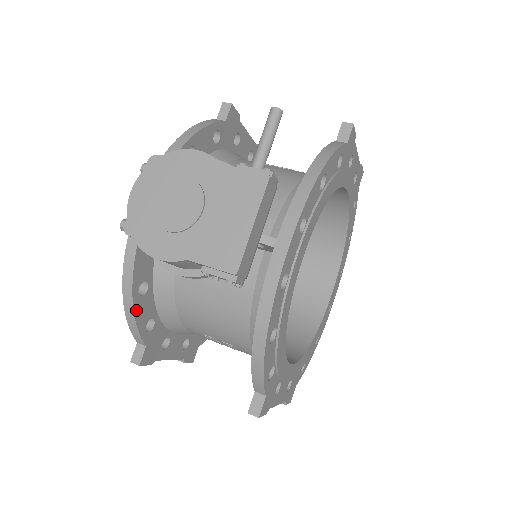
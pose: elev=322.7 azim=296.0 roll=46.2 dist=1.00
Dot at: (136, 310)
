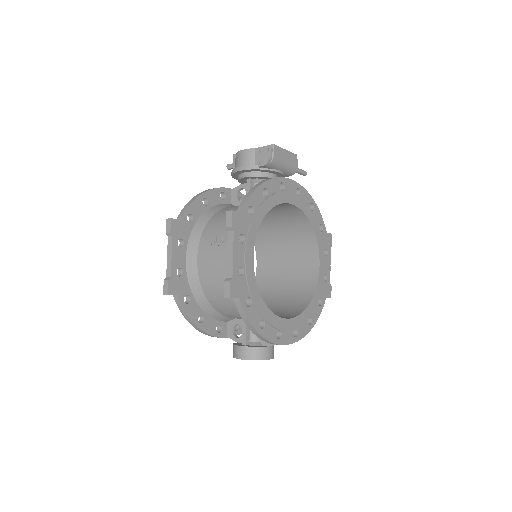
Dot at: (196, 200)
